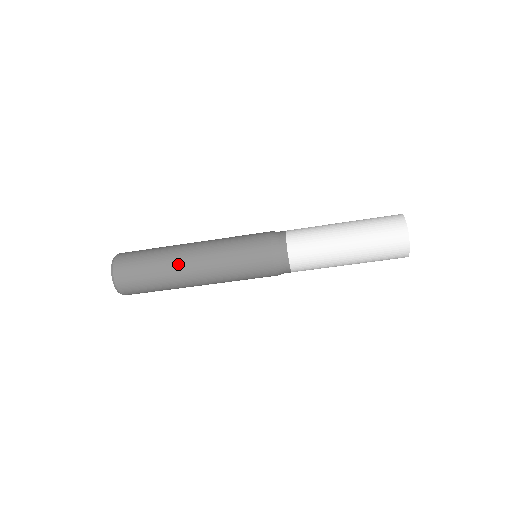
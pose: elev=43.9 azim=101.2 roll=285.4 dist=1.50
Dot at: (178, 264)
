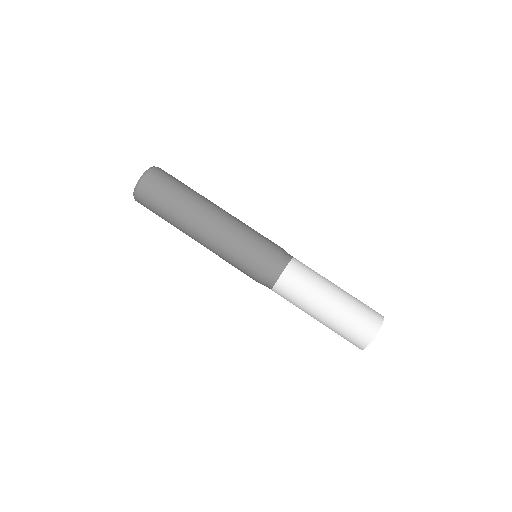
Dot at: (208, 201)
